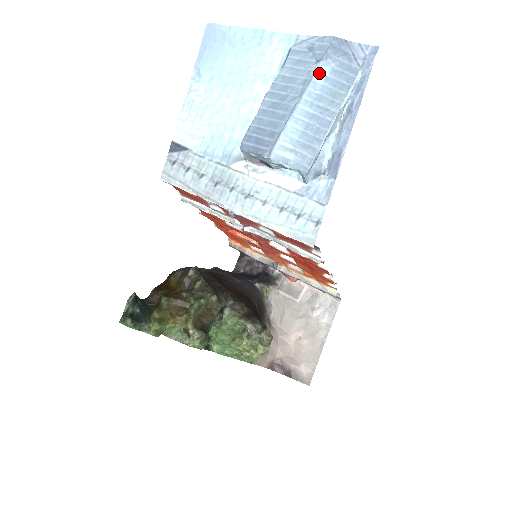
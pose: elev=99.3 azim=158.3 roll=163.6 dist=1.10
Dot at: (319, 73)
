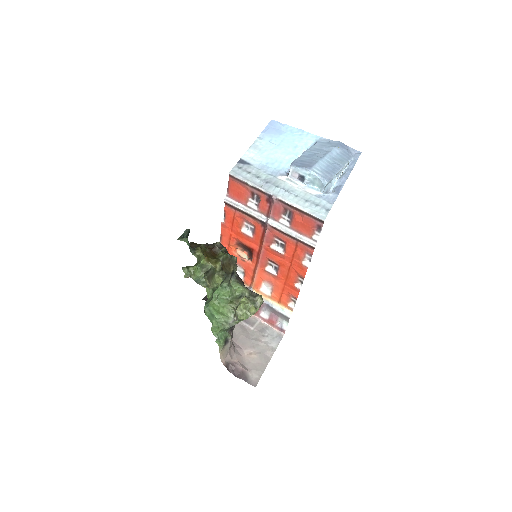
Dot at: (334, 150)
